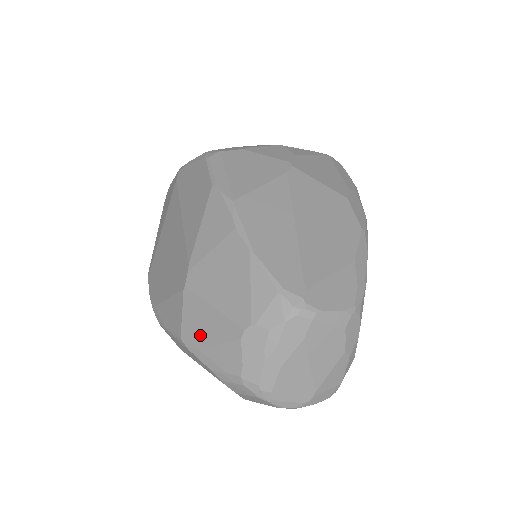
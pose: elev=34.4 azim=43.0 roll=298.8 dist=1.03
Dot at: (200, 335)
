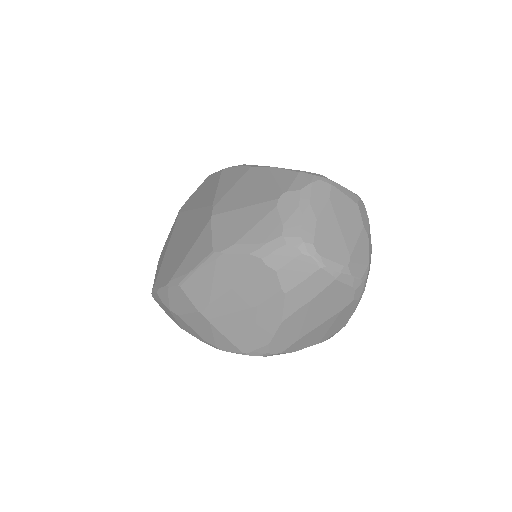
Dot at: (234, 233)
